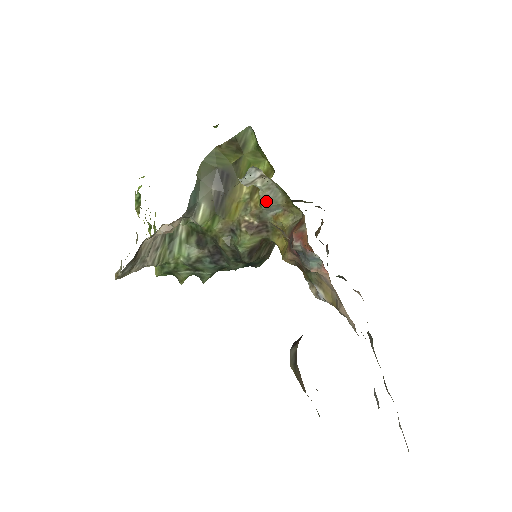
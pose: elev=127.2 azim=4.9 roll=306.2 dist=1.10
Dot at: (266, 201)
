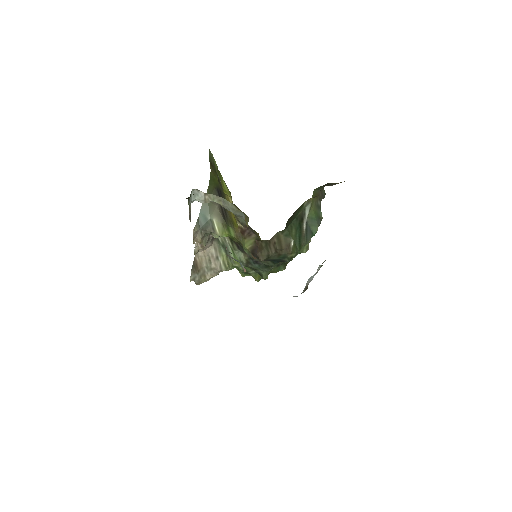
Dot at: (228, 210)
